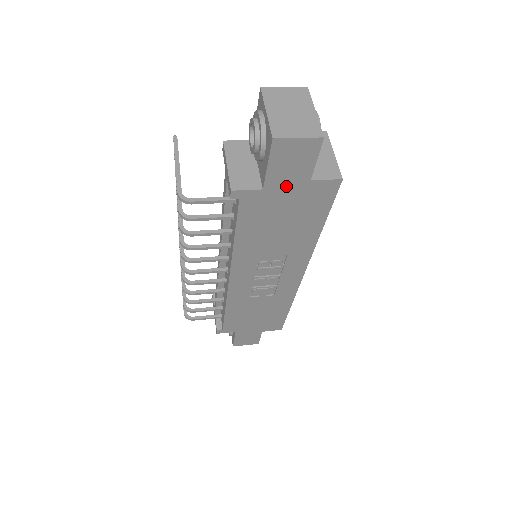
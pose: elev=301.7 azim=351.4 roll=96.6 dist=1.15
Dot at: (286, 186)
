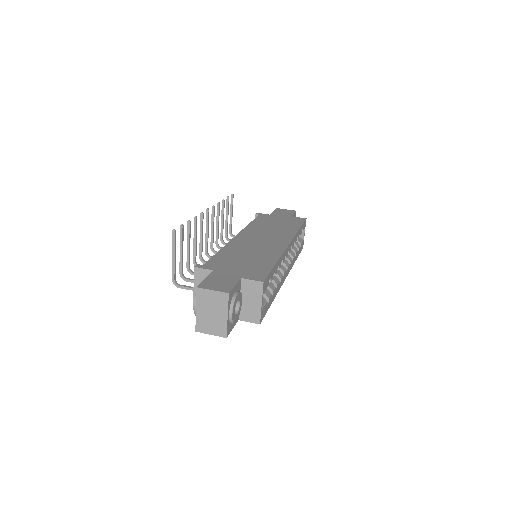
Dot at: occluded
